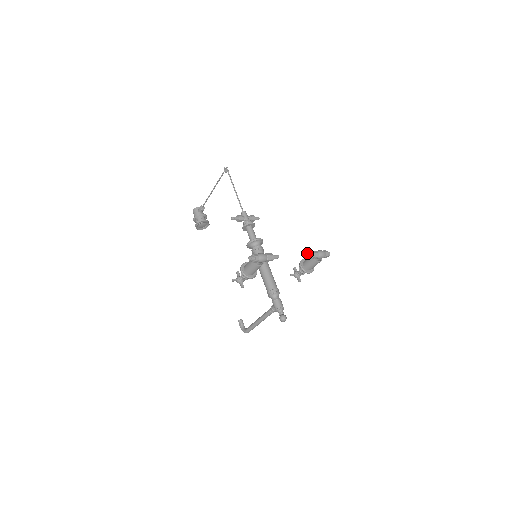
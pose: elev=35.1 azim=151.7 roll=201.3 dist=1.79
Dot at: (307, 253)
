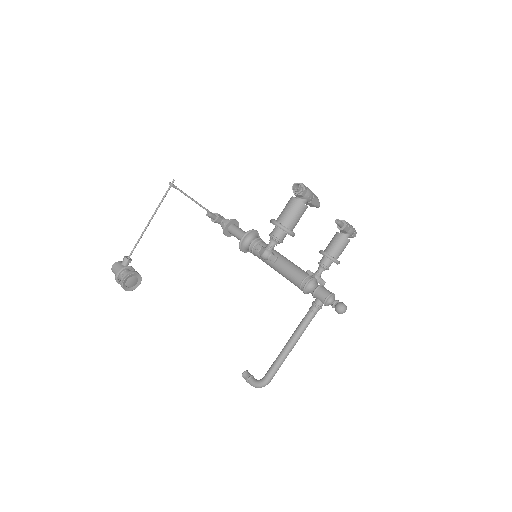
Dot at: (338, 219)
